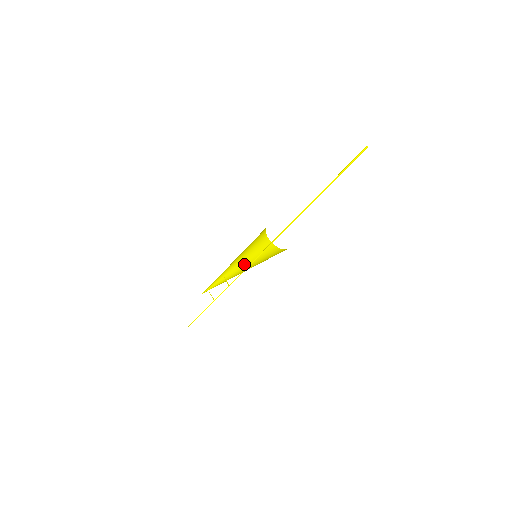
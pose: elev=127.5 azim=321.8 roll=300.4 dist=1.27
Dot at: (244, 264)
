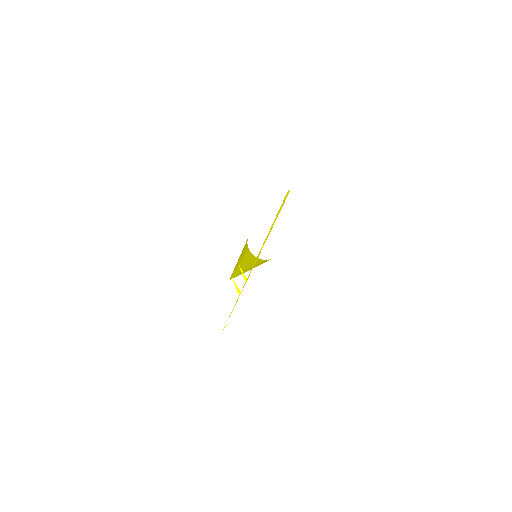
Dot at: (246, 266)
